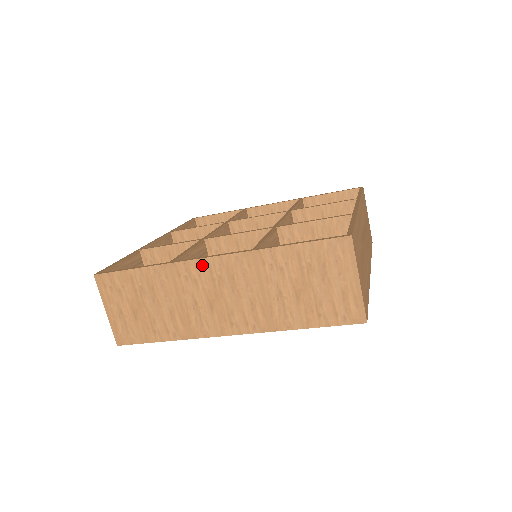
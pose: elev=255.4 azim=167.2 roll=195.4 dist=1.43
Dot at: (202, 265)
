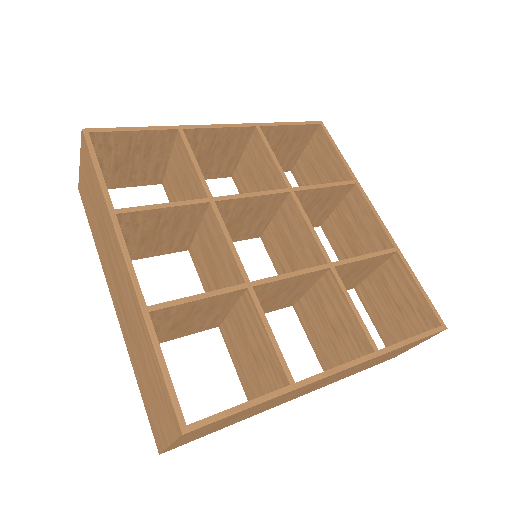
Dot at: (326, 378)
